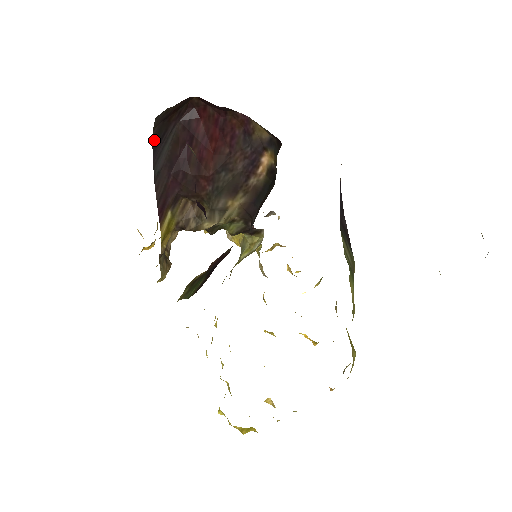
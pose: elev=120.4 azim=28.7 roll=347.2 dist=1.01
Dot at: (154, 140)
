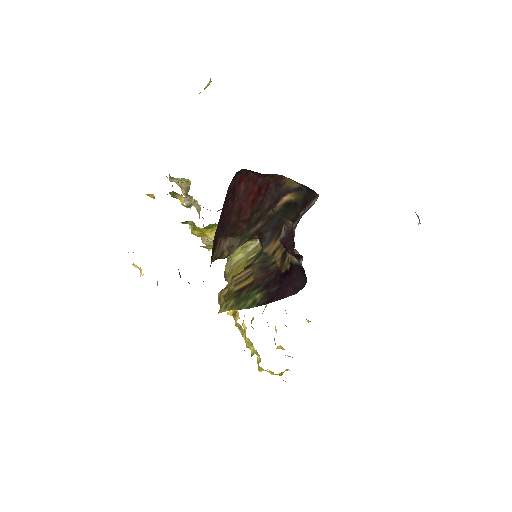
Dot at: occluded
